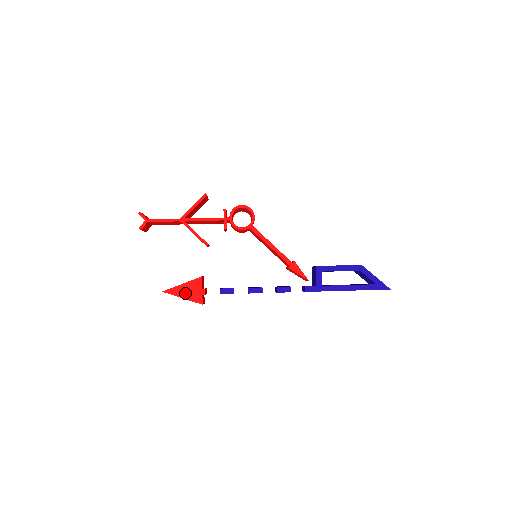
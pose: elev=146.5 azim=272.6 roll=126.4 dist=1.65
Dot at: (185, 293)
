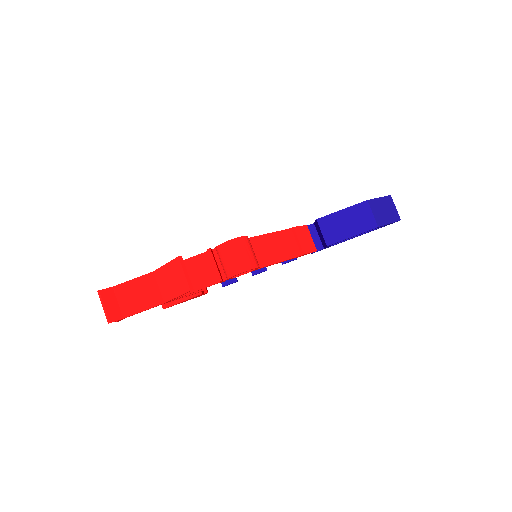
Dot at: occluded
